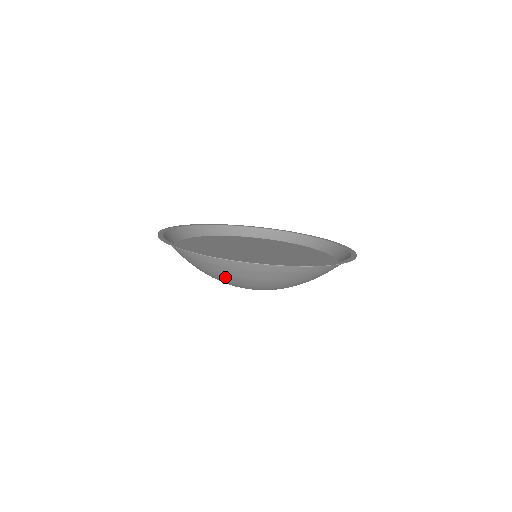
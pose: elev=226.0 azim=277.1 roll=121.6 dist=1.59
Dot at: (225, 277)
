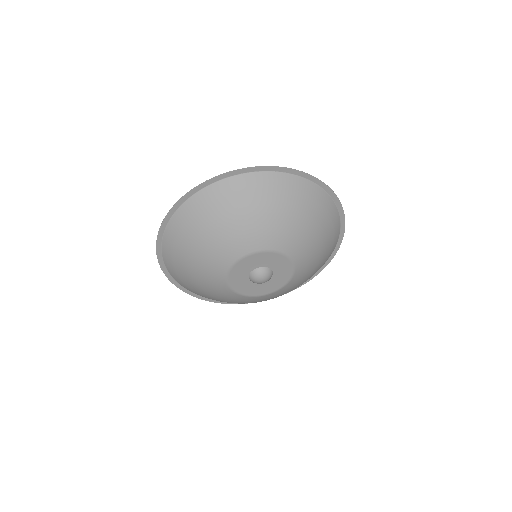
Dot at: (202, 240)
